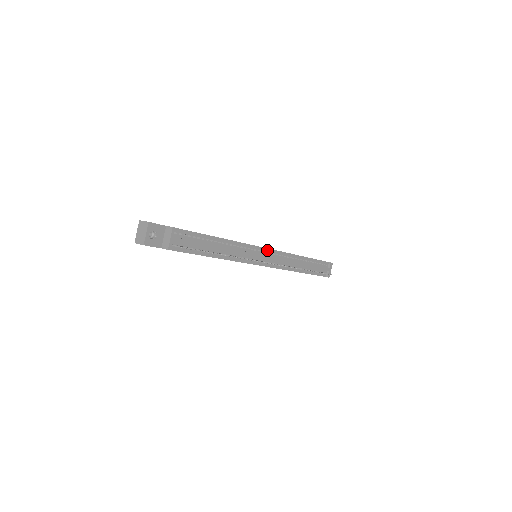
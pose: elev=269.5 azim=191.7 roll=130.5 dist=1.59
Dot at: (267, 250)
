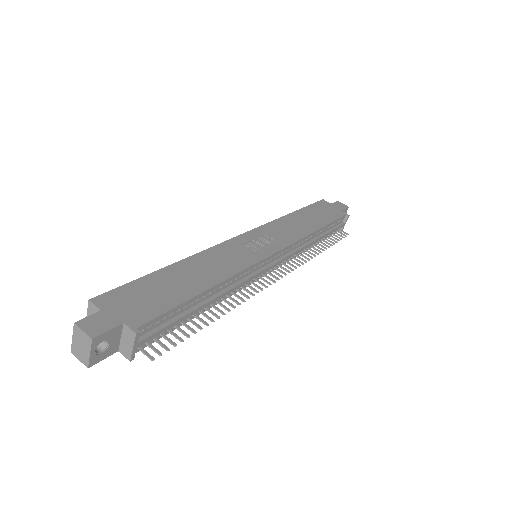
Dot at: (274, 255)
